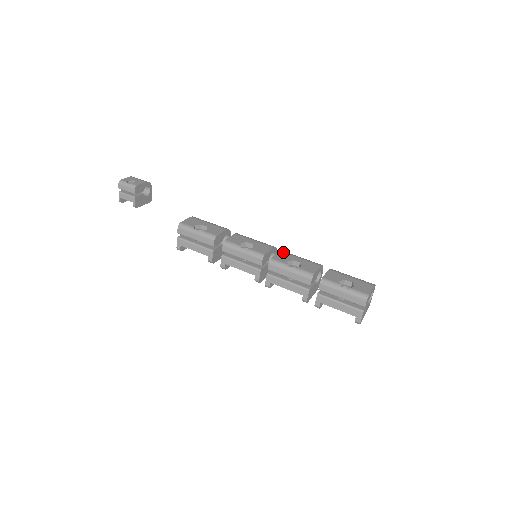
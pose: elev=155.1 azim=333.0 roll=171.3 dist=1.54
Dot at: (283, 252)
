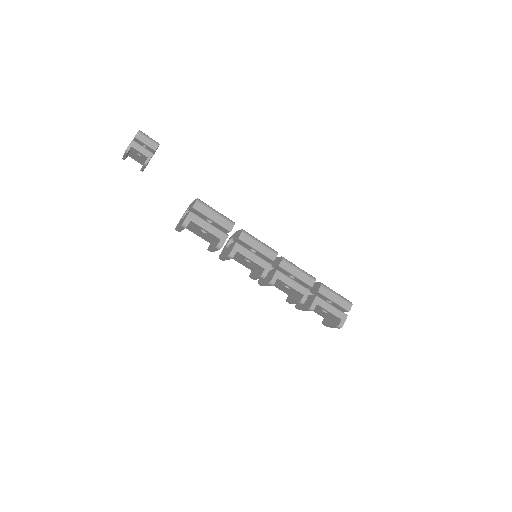
Dot at: occluded
